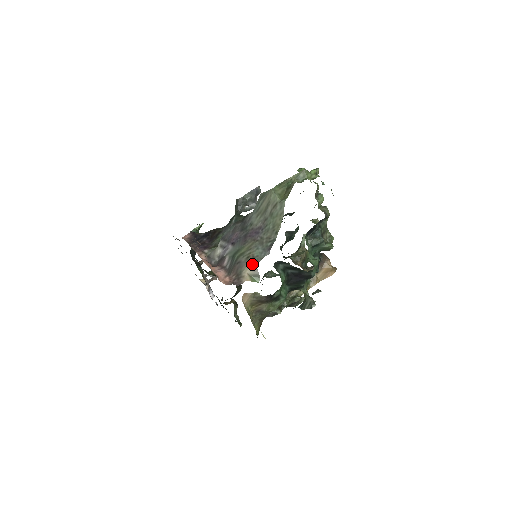
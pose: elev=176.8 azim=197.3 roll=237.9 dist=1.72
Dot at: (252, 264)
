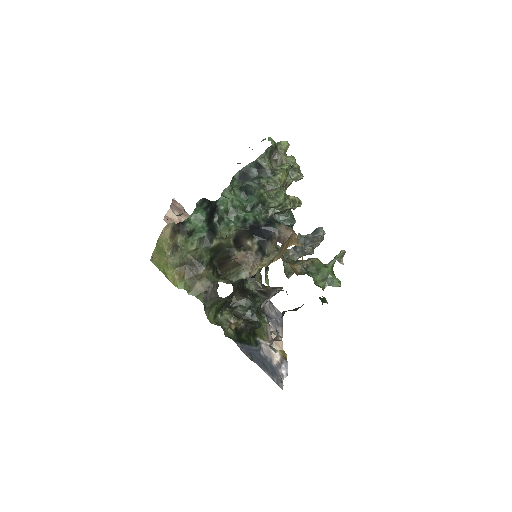
Dot at: occluded
